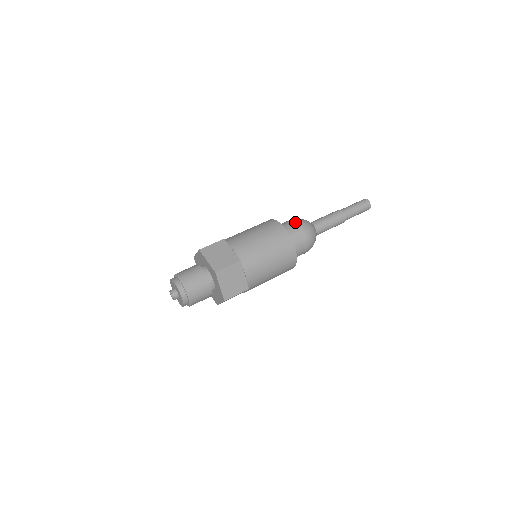
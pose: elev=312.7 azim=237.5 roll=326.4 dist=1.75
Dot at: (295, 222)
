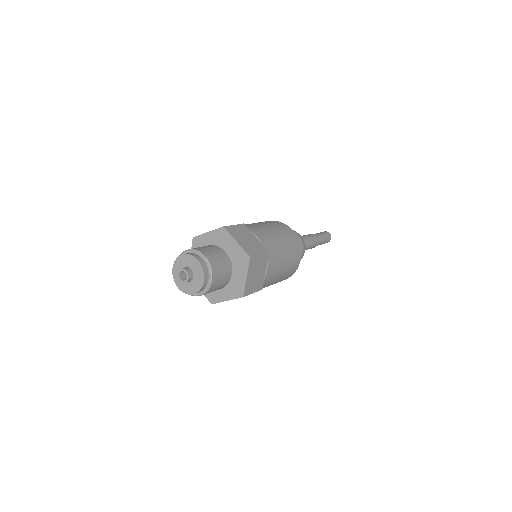
Dot at: occluded
